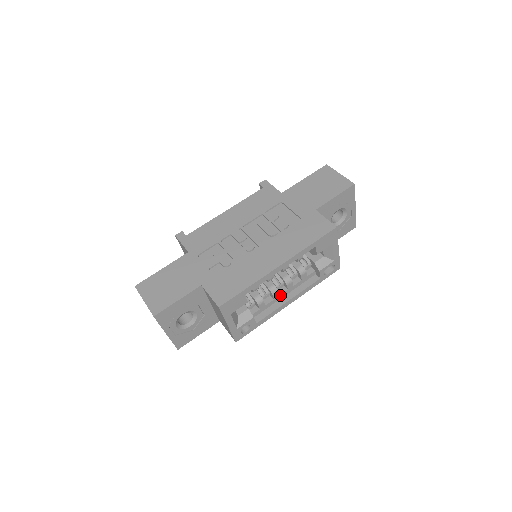
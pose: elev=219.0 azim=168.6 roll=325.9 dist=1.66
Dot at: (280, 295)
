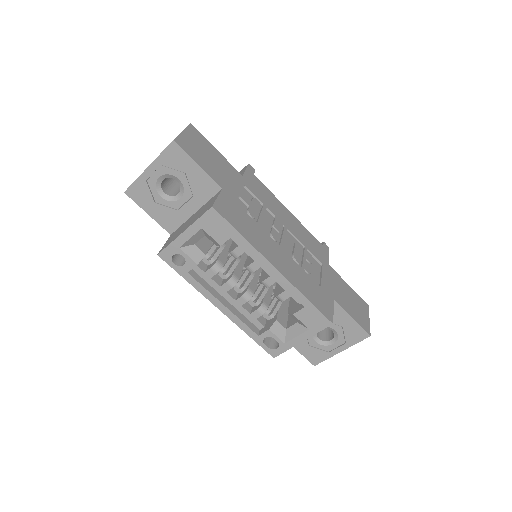
Dot at: (227, 293)
